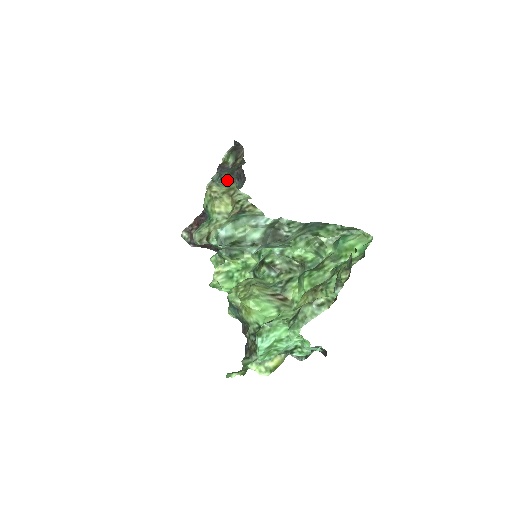
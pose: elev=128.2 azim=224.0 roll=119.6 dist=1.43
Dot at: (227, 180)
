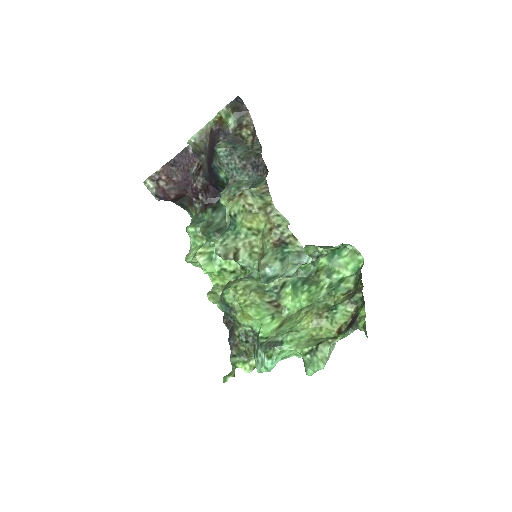
Dot at: (239, 163)
